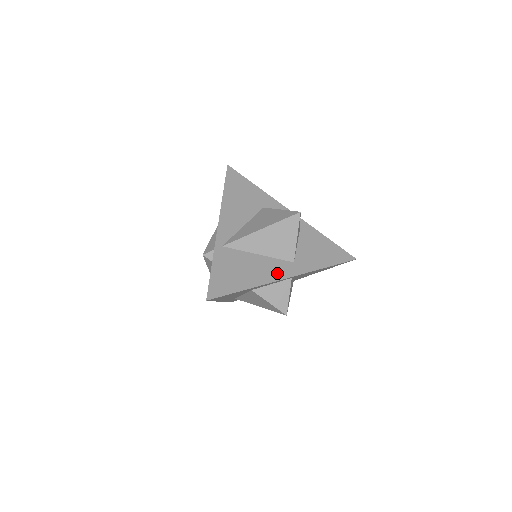
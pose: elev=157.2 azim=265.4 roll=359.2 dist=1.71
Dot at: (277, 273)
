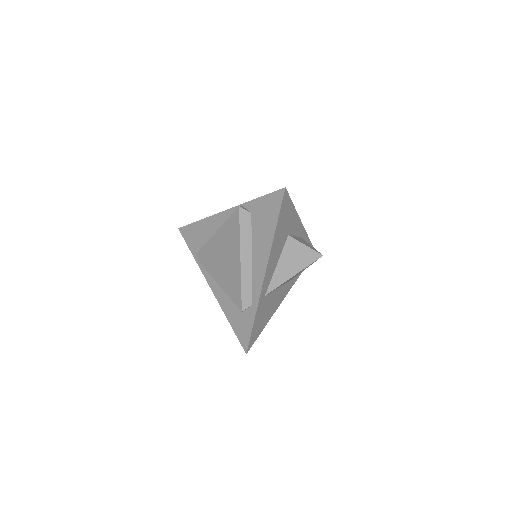
Dot at: occluded
